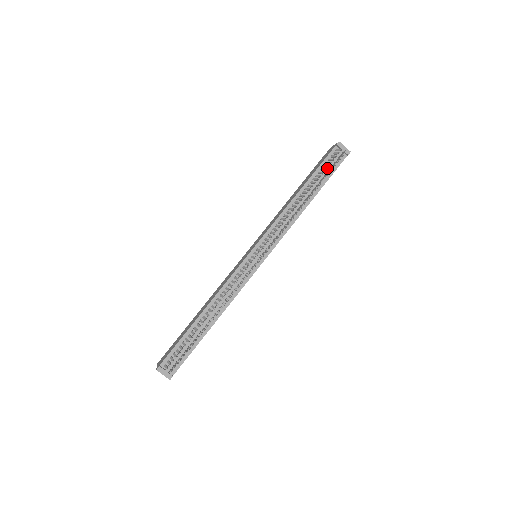
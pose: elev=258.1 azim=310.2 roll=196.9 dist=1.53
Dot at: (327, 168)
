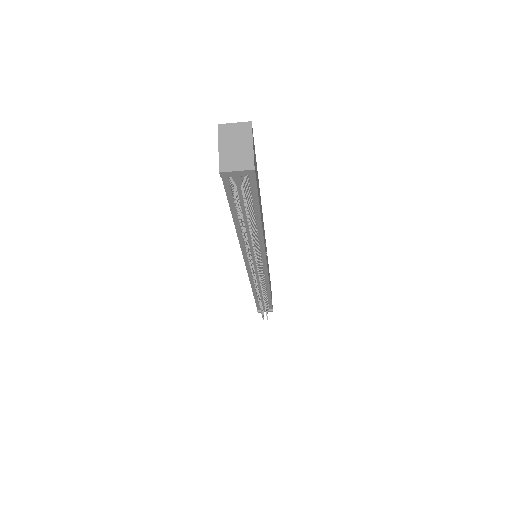
Dot at: (241, 201)
